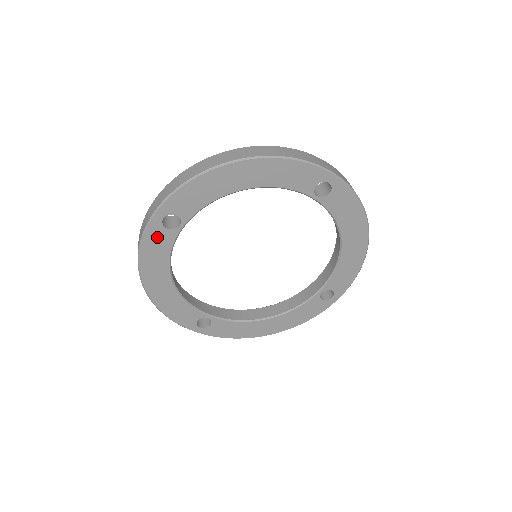
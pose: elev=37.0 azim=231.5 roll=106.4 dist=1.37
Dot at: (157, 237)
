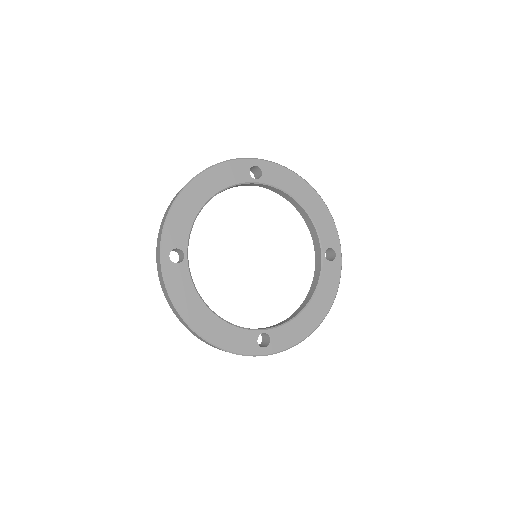
Dot at: (239, 169)
